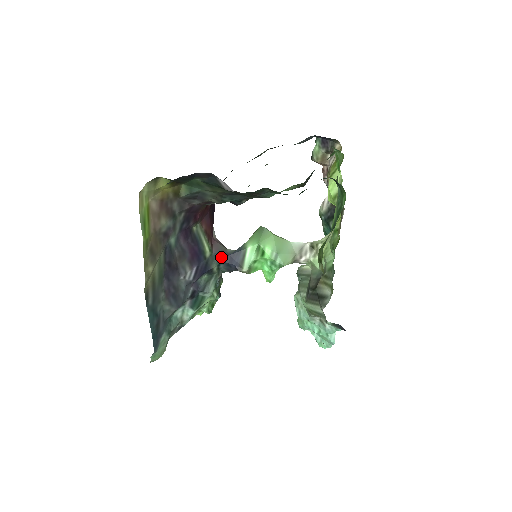
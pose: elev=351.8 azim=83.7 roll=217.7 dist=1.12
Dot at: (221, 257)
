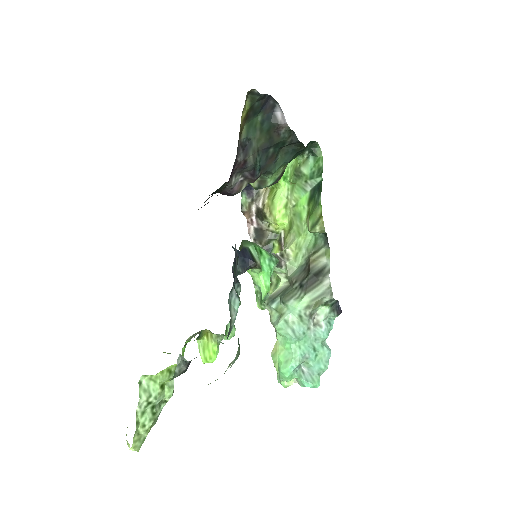
Dot at: occluded
